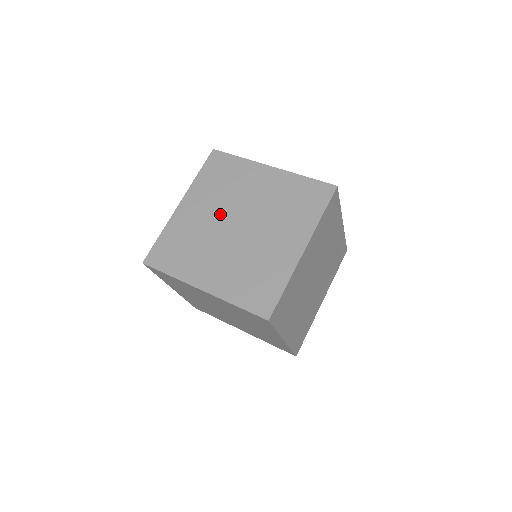
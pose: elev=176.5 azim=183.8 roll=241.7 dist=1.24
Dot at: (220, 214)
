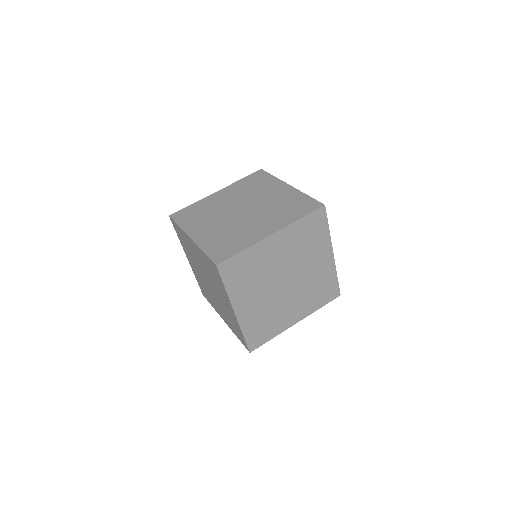
Dot at: occluded
